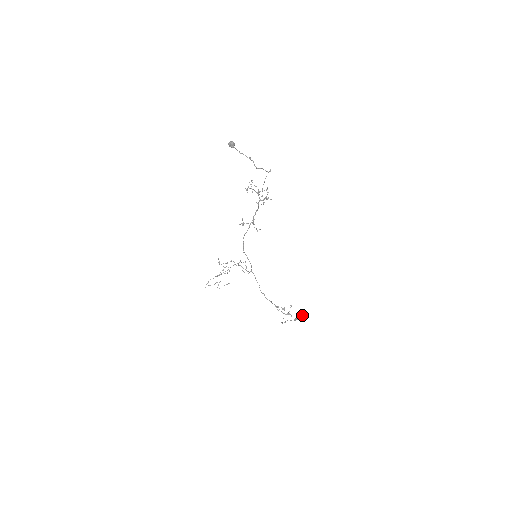
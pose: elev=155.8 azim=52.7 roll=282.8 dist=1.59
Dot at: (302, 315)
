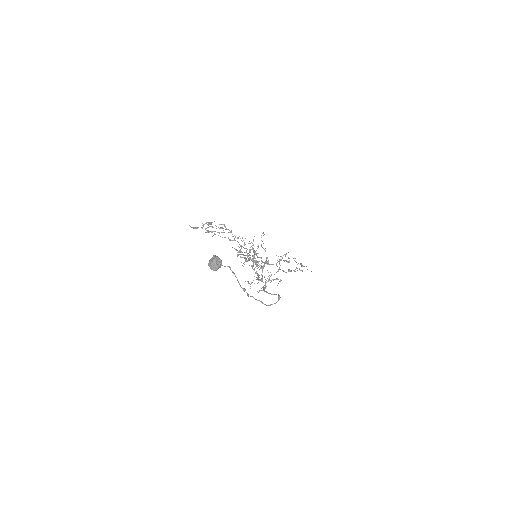
Dot at: occluded
